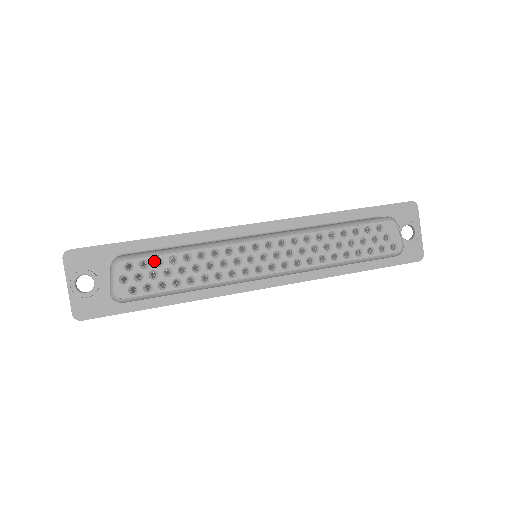
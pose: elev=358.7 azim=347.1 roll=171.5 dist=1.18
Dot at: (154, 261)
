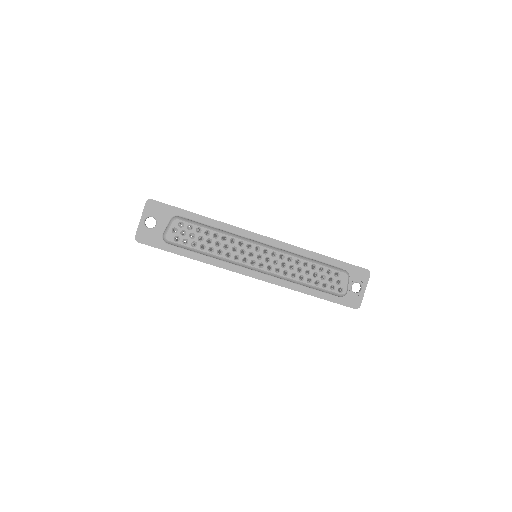
Dot at: (196, 228)
